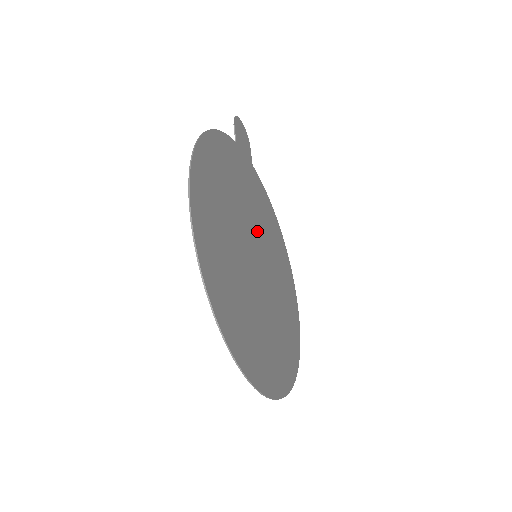
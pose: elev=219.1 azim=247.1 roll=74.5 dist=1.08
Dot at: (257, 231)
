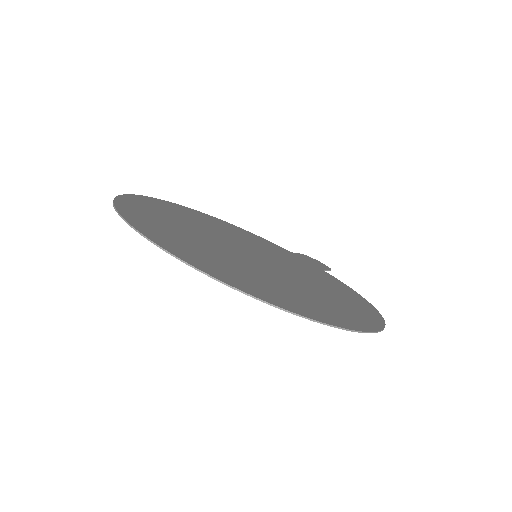
Dot at: (281, 263)
